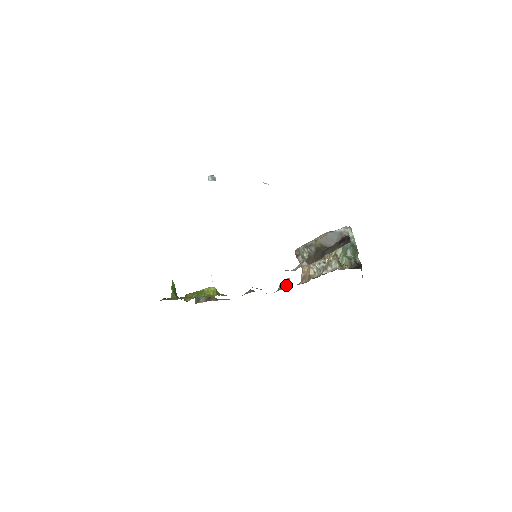
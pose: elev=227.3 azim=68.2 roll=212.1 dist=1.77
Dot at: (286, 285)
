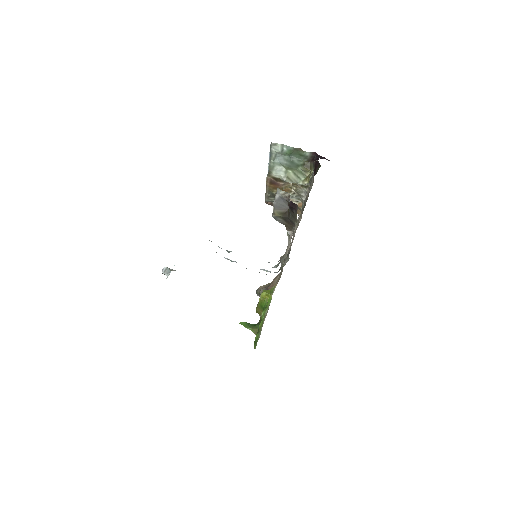
Dot at: occluded
